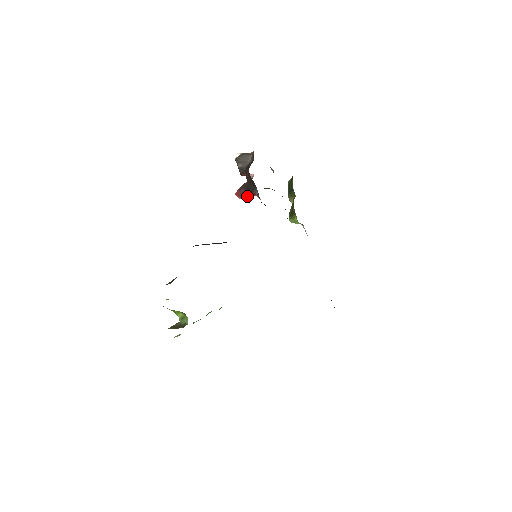
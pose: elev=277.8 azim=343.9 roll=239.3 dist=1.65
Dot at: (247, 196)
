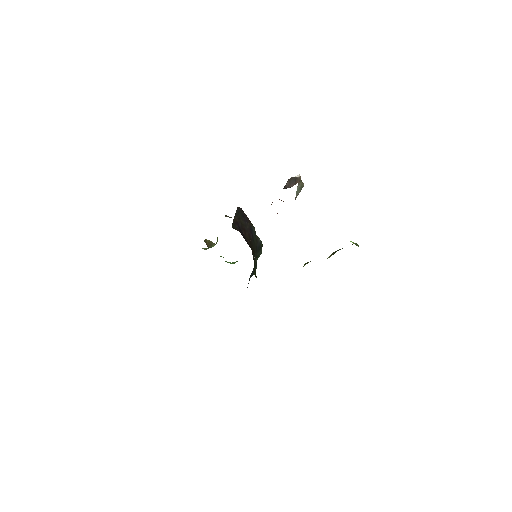
Dot at: occluded
